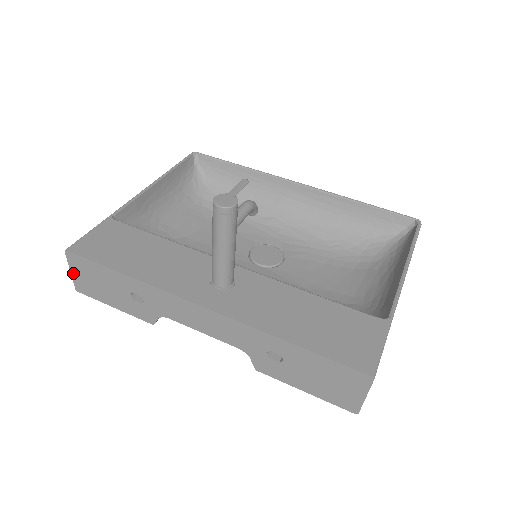
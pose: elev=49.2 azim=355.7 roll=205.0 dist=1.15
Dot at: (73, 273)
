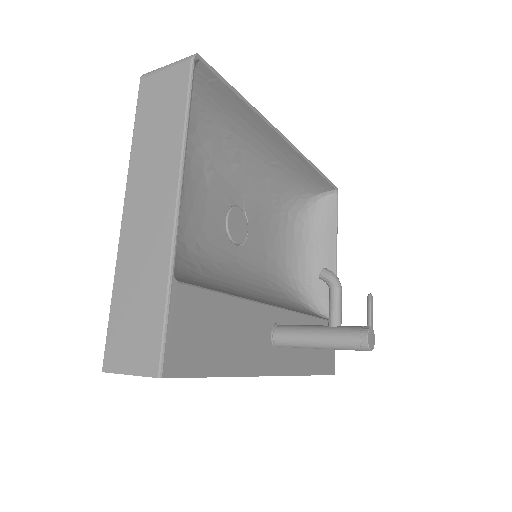
Dot at: occluded
